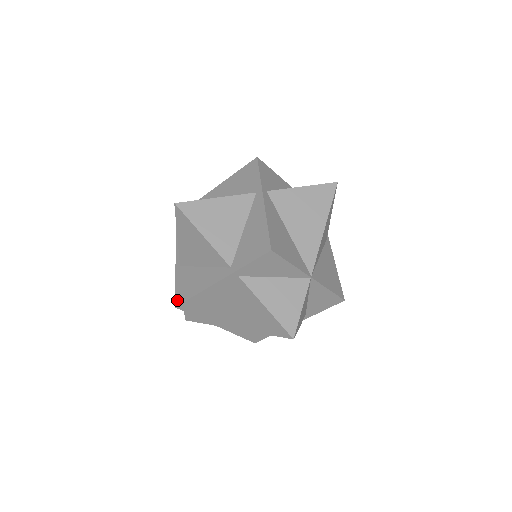
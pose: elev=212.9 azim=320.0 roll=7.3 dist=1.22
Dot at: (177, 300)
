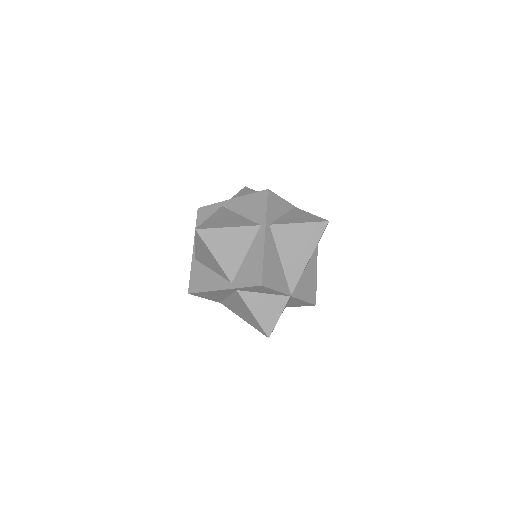
Dot at: (190, 289)
